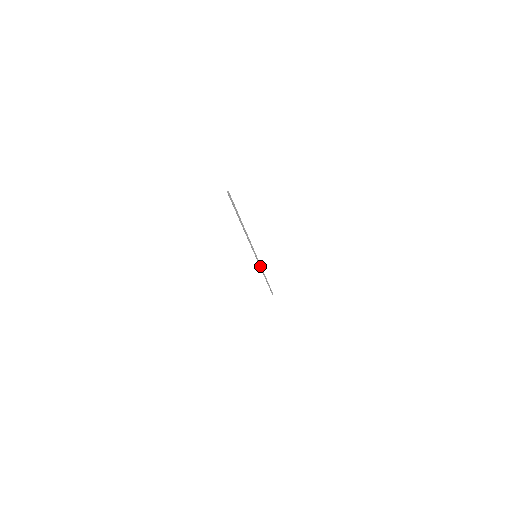
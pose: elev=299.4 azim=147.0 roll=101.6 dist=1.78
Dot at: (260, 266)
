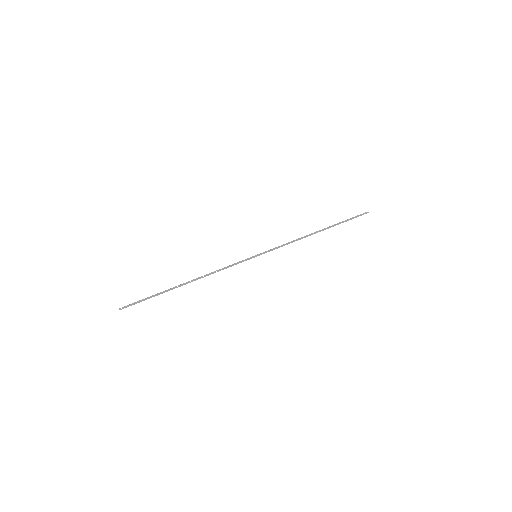
Dot at: (282, 246)
